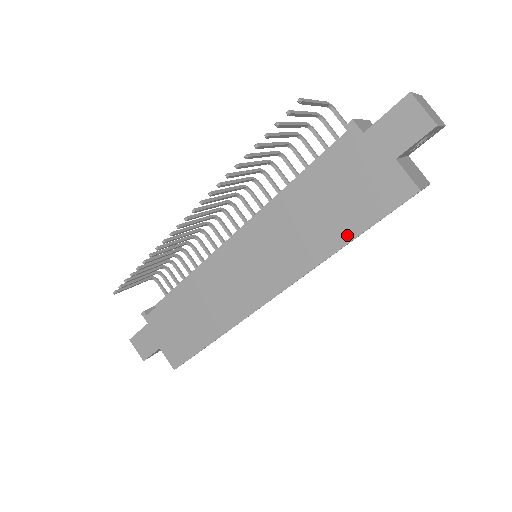
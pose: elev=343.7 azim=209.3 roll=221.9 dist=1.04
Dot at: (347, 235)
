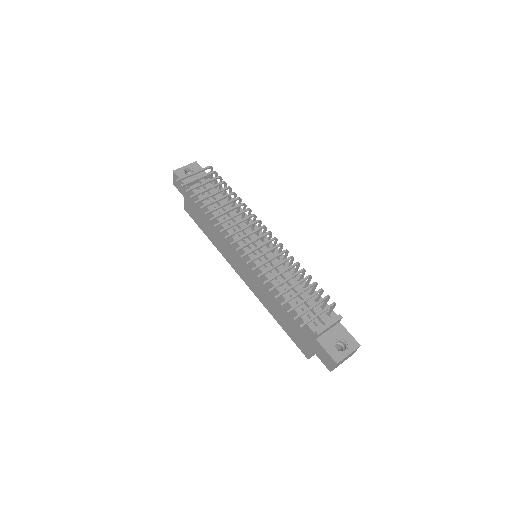
Dot at: (280, 323)
